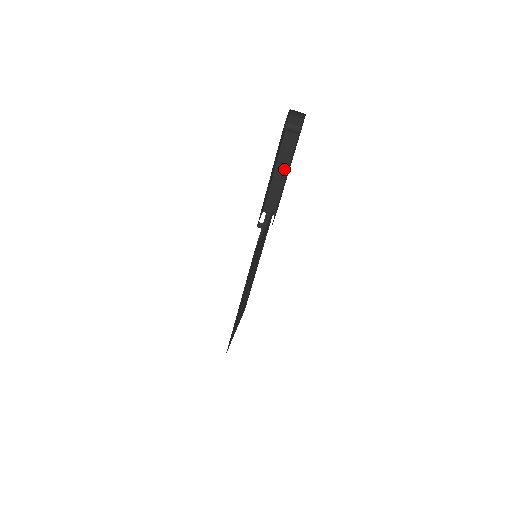
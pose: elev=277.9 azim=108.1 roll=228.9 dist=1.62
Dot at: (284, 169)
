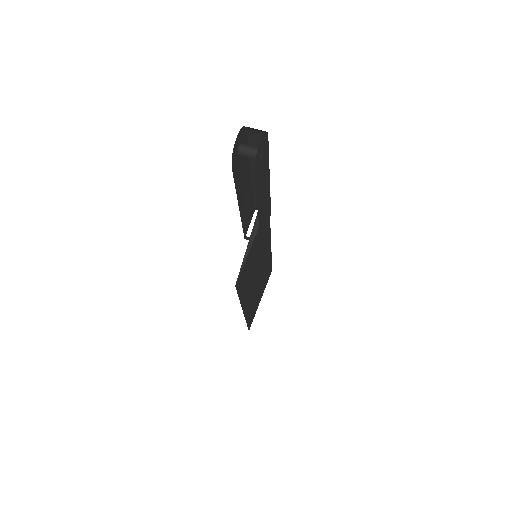
Dot at: occluded
